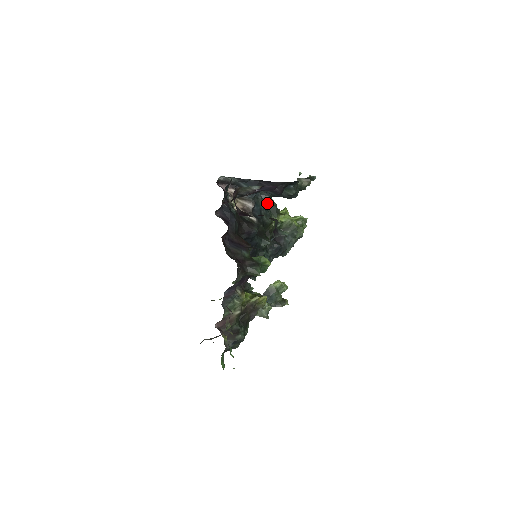
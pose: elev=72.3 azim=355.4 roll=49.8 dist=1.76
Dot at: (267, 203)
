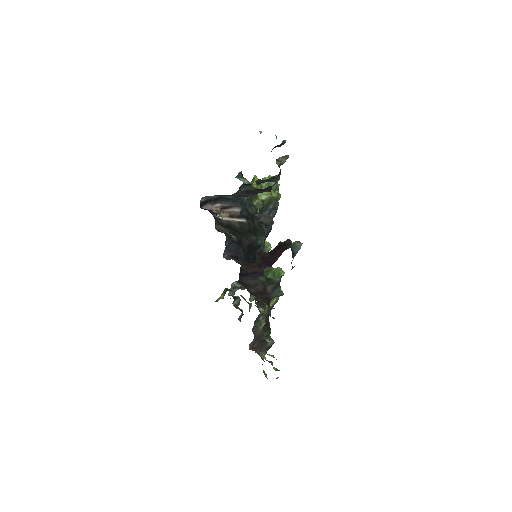
Dot at: occluded
